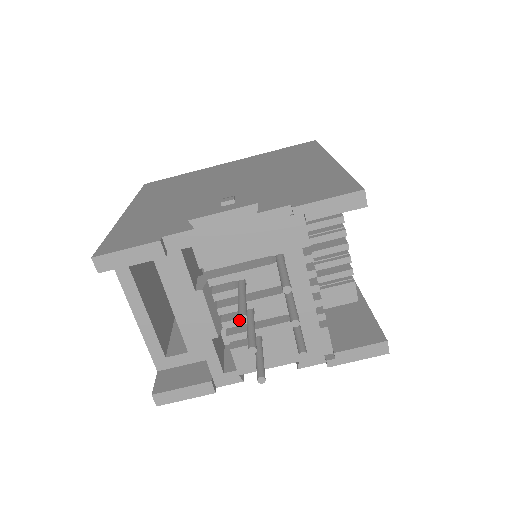
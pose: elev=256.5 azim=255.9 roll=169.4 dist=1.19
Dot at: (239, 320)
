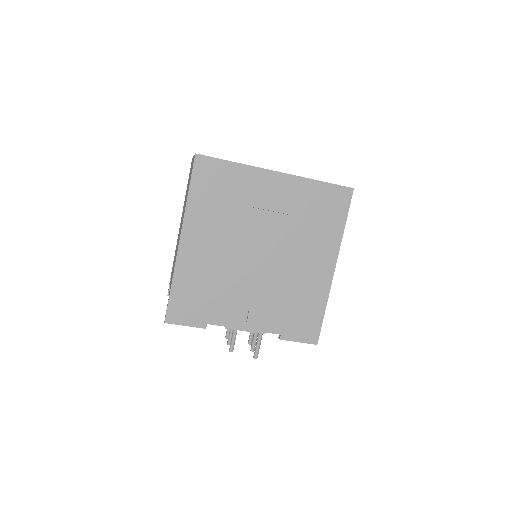
Dot at: (229, 351)
